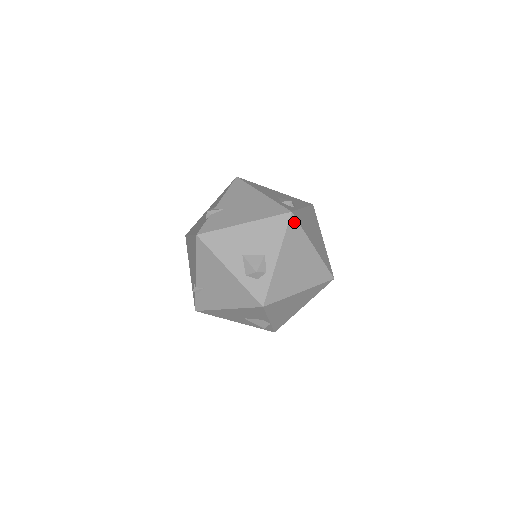
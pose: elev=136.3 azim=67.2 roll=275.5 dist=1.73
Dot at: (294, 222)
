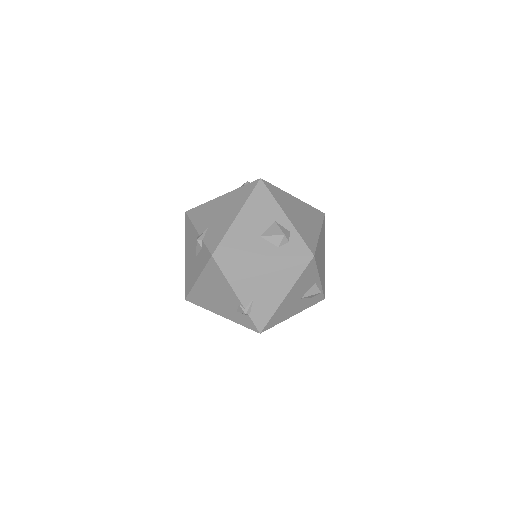
Dot at: (269, 185)
